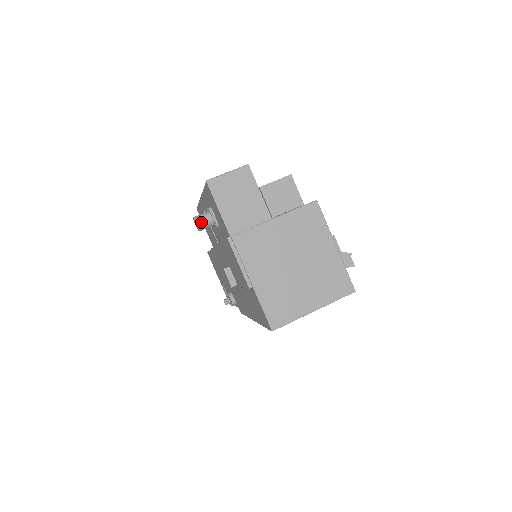
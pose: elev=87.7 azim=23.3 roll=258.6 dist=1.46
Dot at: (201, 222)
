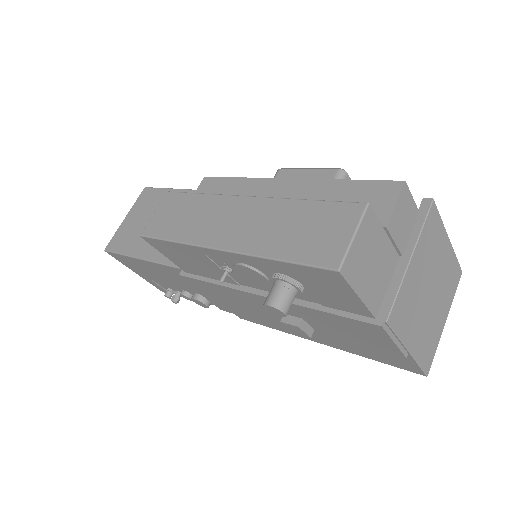
Dot at: (288, 307)
